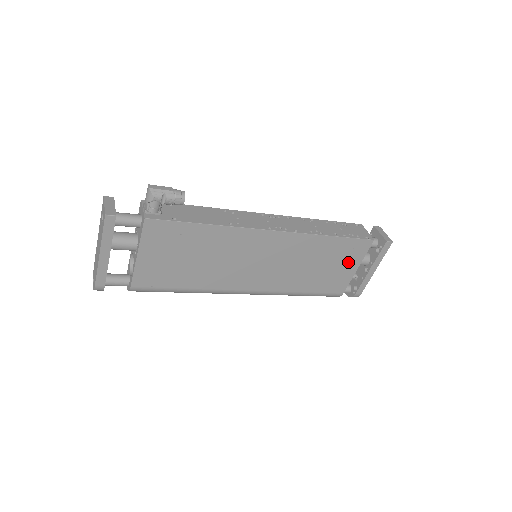
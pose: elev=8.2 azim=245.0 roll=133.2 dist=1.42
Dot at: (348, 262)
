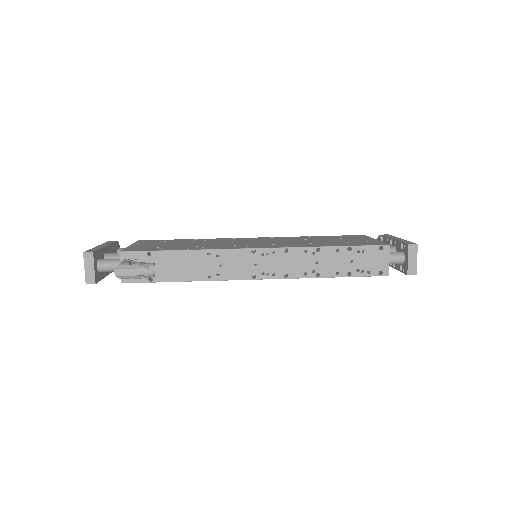
Dot at: occluded
